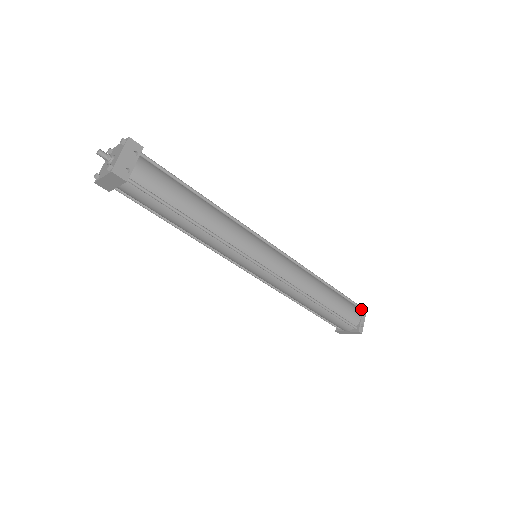
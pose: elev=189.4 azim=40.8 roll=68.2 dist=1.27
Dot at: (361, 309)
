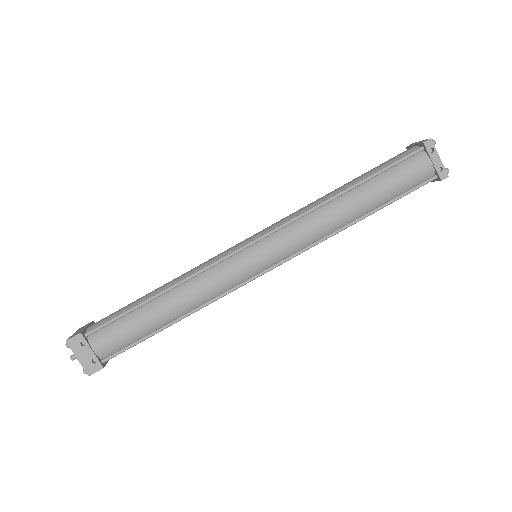
Dot at: (424, 150)
